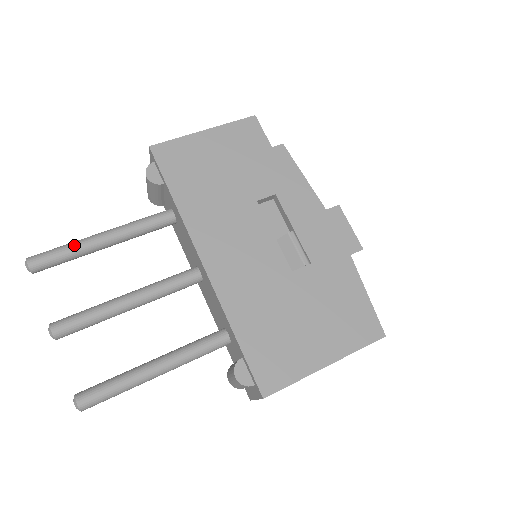
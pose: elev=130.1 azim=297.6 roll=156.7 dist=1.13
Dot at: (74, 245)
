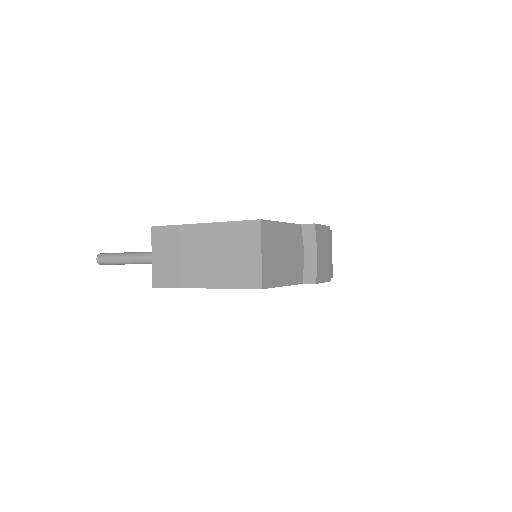
Dot at: occluded
